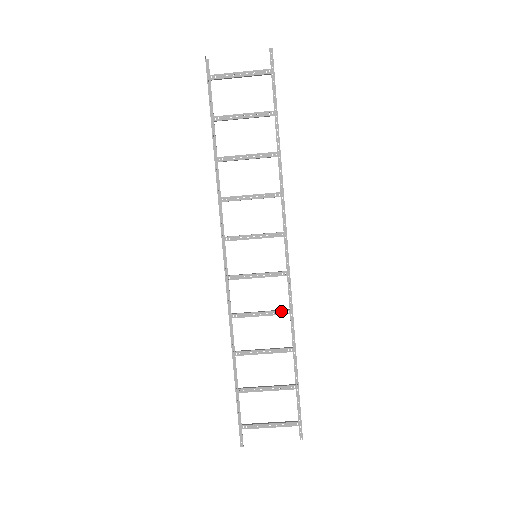
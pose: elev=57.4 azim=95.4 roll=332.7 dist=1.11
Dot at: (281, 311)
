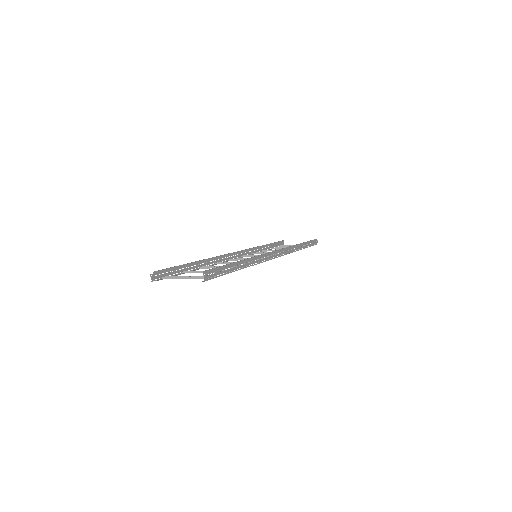
Dot at: occluded
